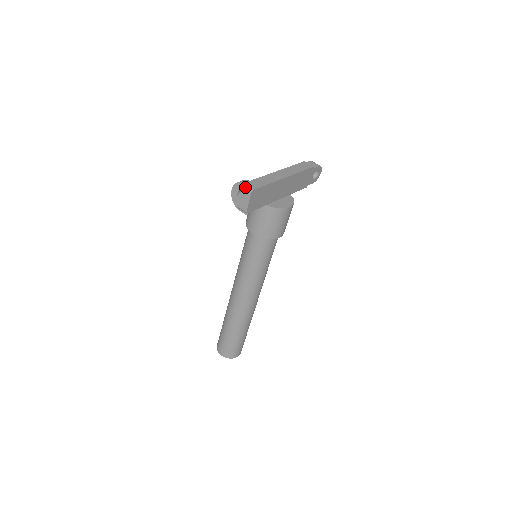
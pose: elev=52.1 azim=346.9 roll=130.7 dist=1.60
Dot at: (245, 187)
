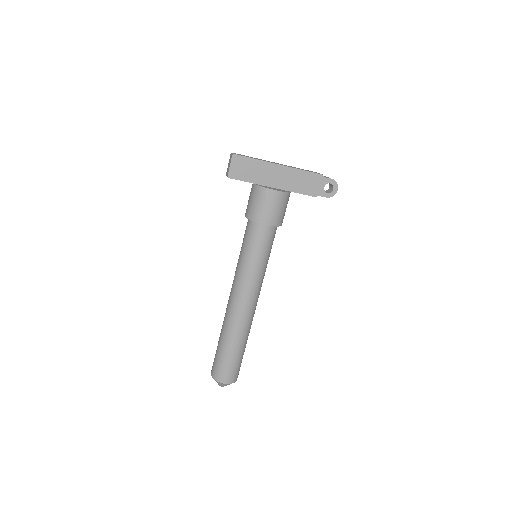
Dot at: (231, 154)
